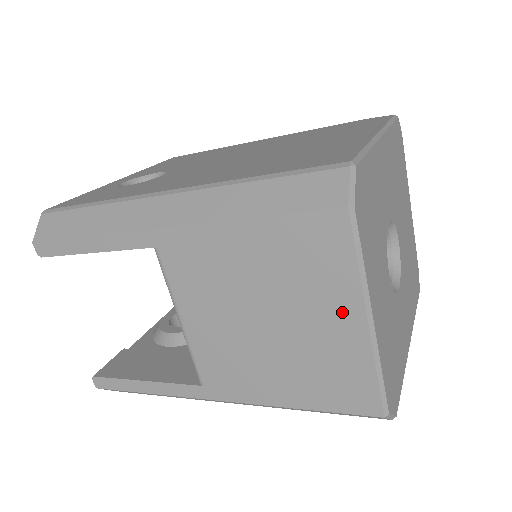
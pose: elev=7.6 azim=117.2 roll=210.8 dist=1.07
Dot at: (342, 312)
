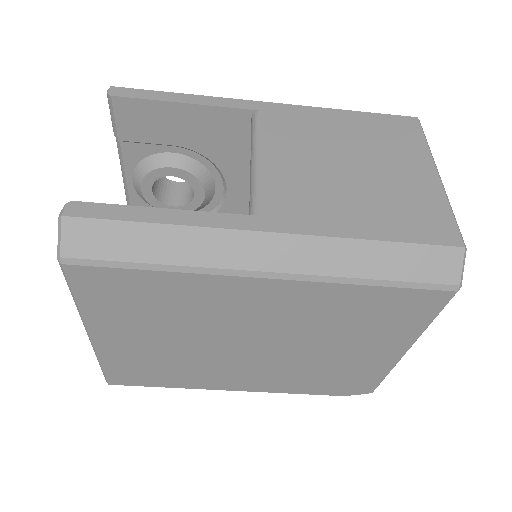
Dot at: (418, 166)
